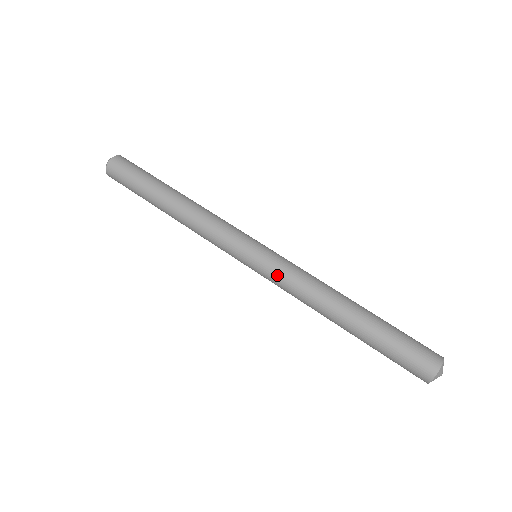
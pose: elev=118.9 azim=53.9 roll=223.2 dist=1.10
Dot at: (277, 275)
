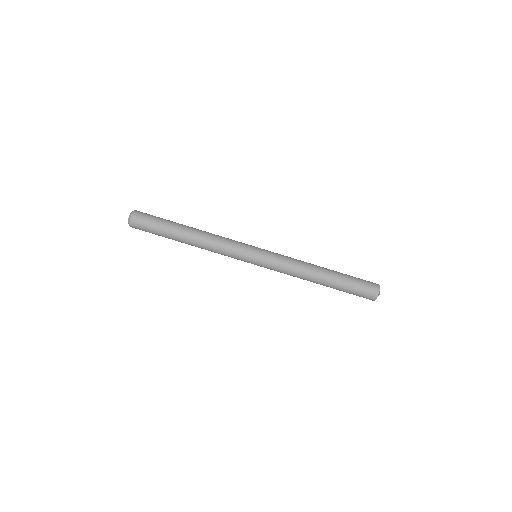
Dot at: occluded
